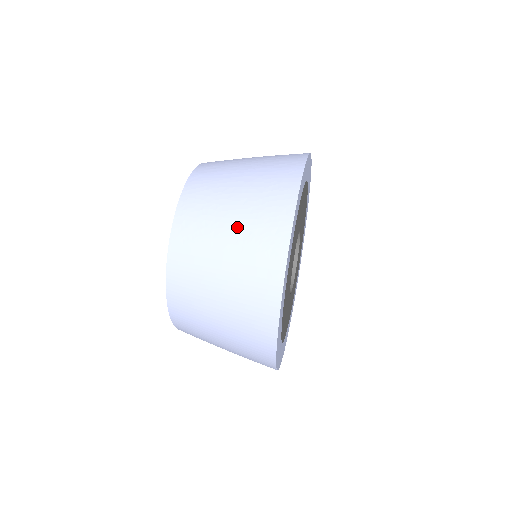
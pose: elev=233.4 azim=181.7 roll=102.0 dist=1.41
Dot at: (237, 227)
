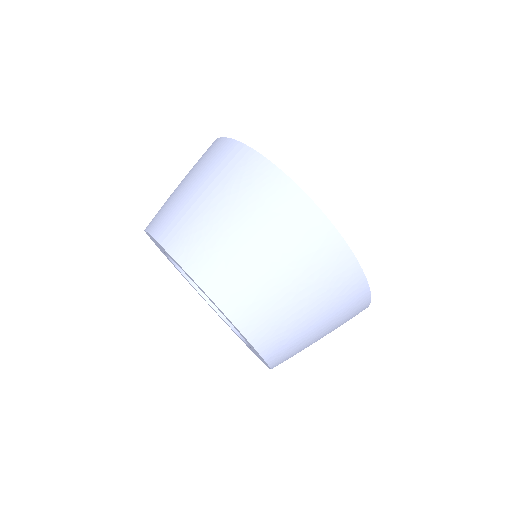
Dot at: (327, 325)
